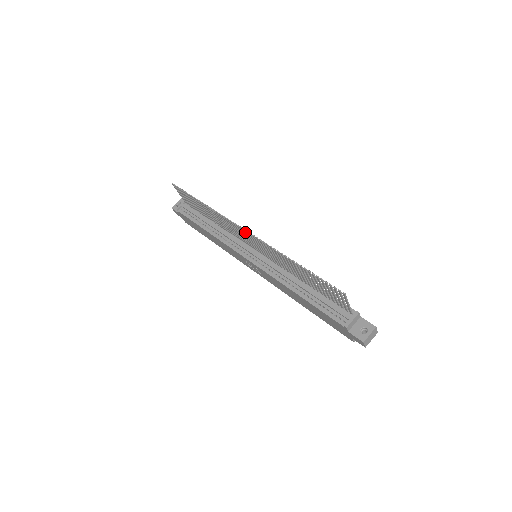
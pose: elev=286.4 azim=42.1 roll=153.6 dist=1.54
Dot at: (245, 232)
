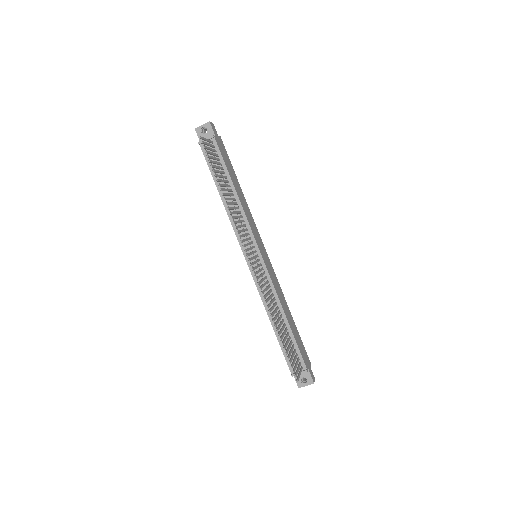
Dot at: (250, 260)
